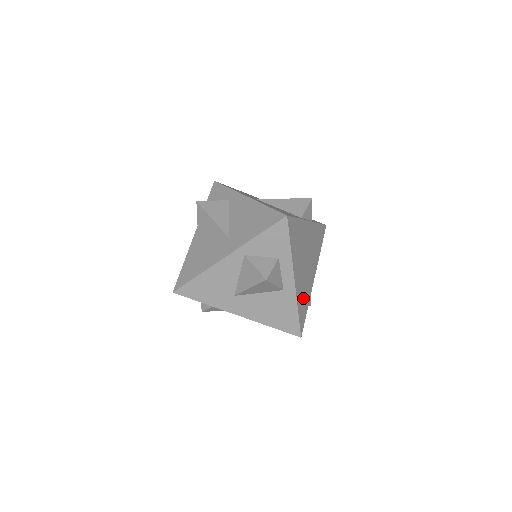
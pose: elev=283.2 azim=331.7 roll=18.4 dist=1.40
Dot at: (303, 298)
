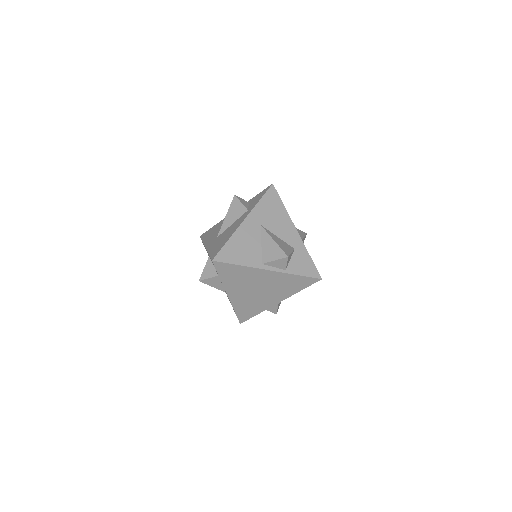
Dot at: (248, 307)
